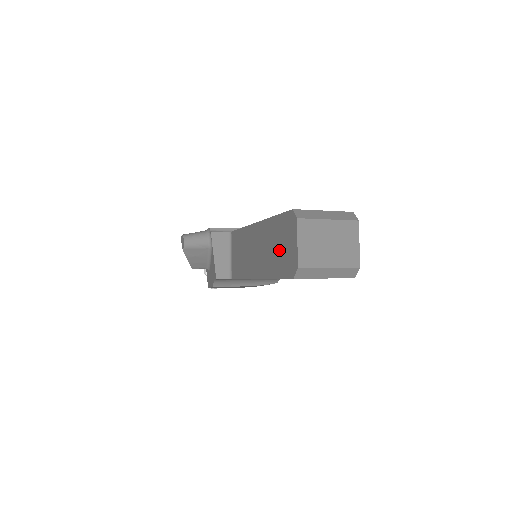
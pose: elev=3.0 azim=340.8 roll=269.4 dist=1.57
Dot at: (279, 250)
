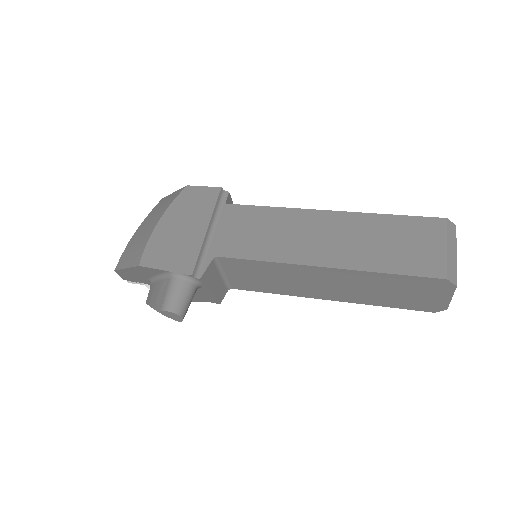
Dot at: (401, 295)
